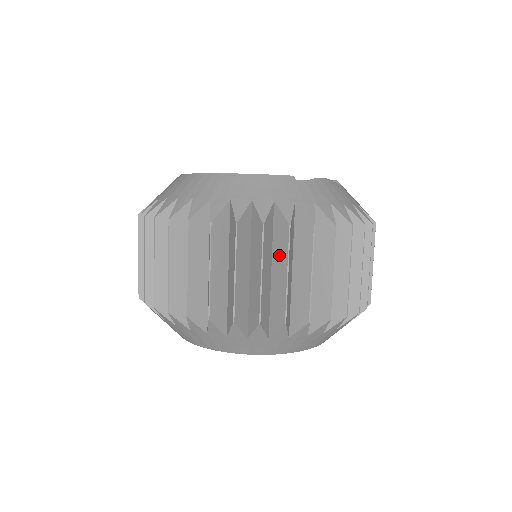
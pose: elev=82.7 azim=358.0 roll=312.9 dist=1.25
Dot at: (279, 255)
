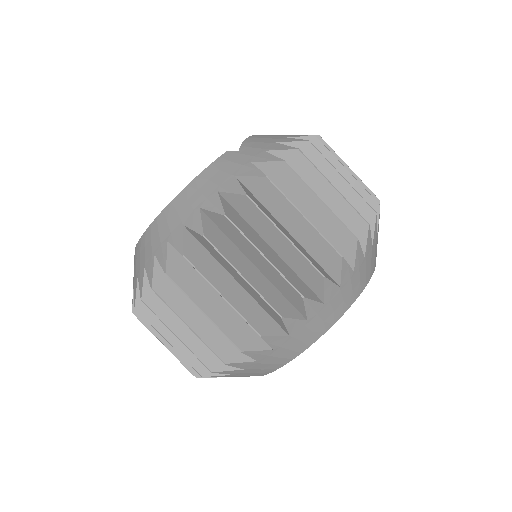
Dot at: (281, 211)
